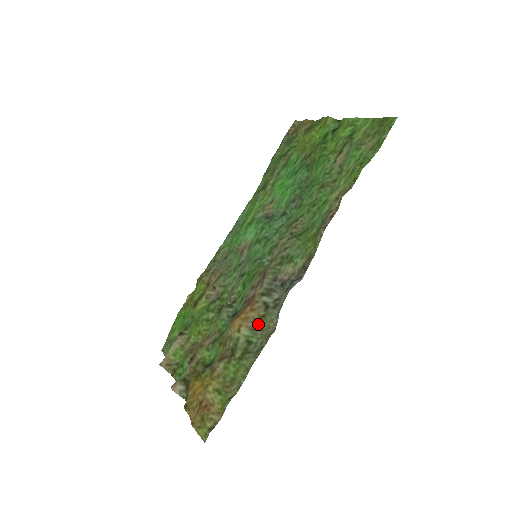
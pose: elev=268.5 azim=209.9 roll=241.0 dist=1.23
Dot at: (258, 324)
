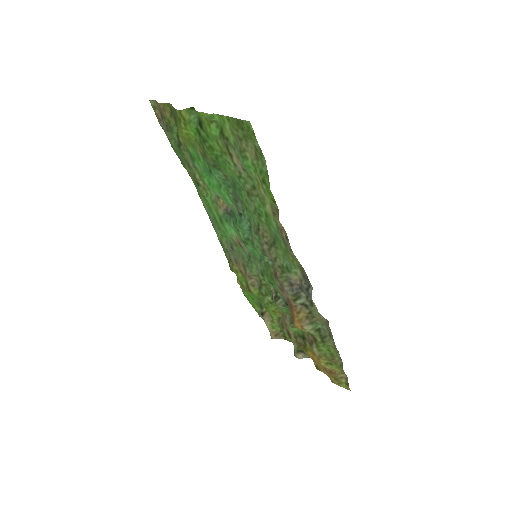
Dot at: (312, 319)
